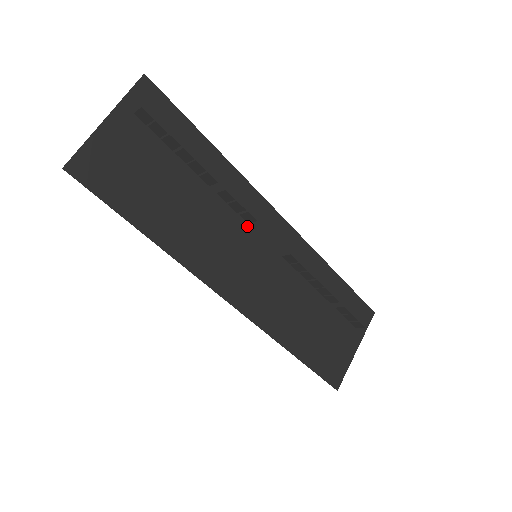
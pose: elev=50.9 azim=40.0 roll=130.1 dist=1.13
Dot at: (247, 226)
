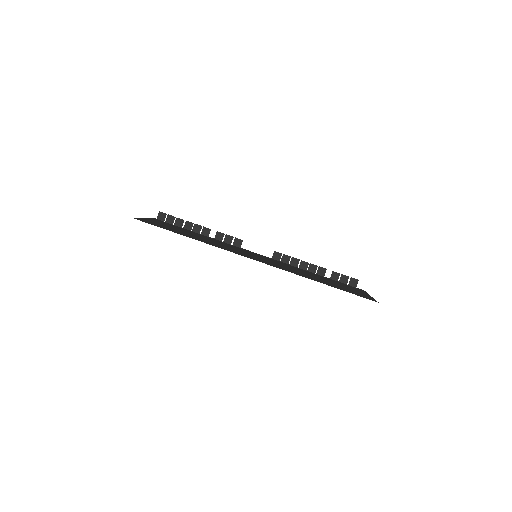
Dot at: (241, 250)
